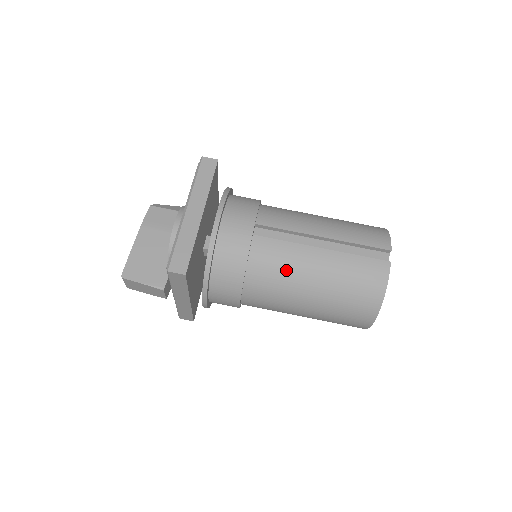
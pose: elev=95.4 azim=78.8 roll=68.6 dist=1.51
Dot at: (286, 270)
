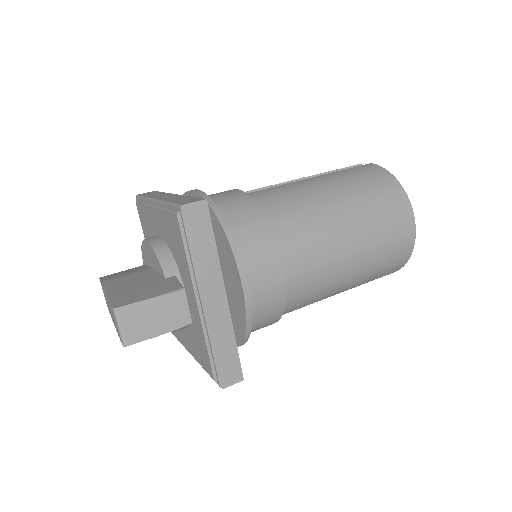
Dot at: (299, 198)
